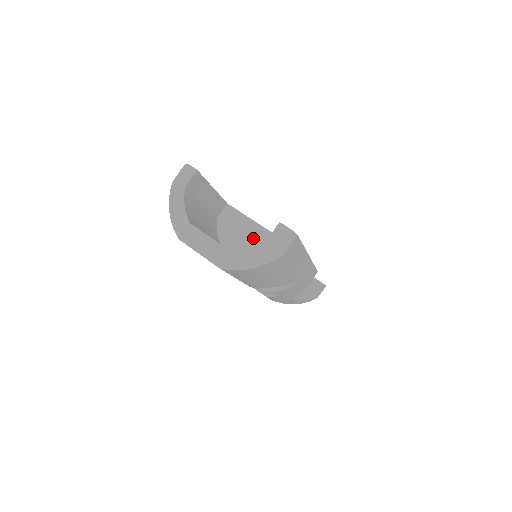
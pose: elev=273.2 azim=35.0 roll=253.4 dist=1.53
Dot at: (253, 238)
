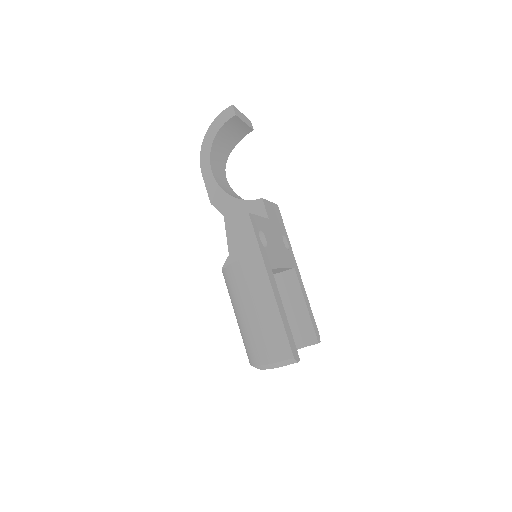
Dot at: occluded
